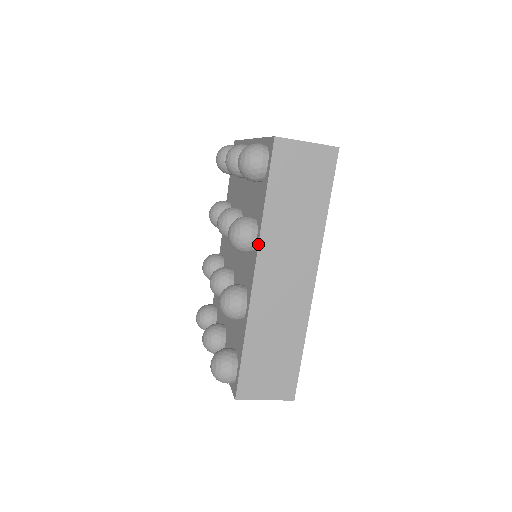
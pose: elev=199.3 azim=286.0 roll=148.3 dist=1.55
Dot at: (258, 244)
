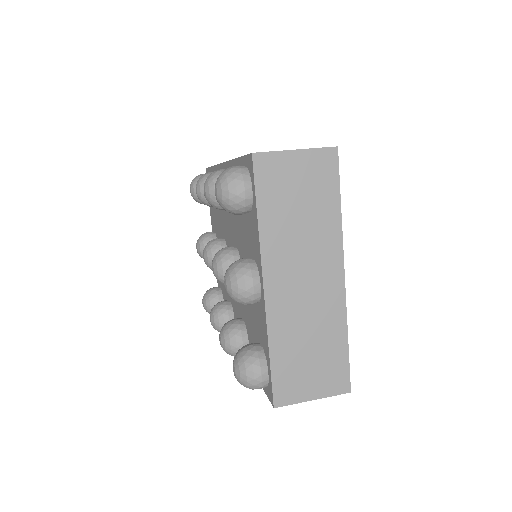
Dot at: occluded
